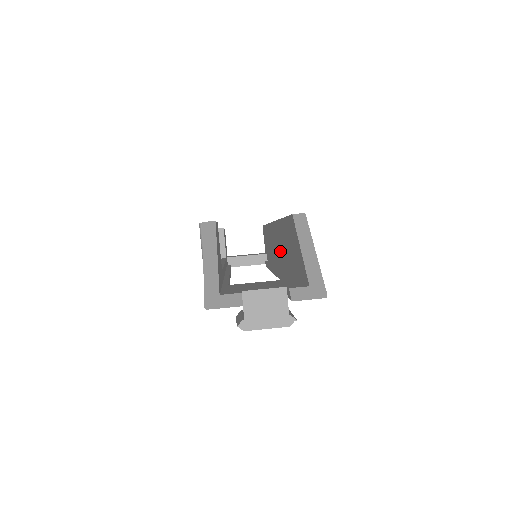
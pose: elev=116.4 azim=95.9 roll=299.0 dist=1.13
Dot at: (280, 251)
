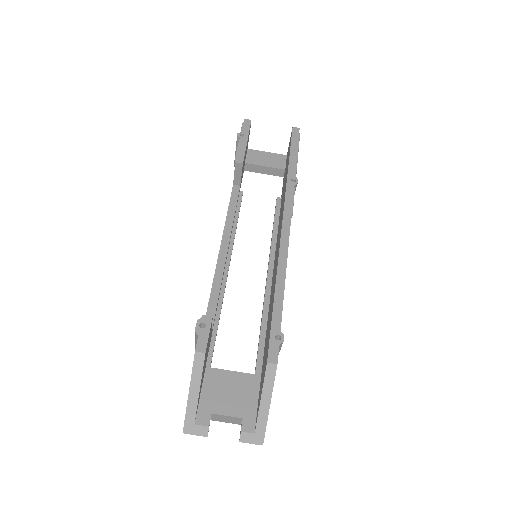
Dot at: (273, 281)
